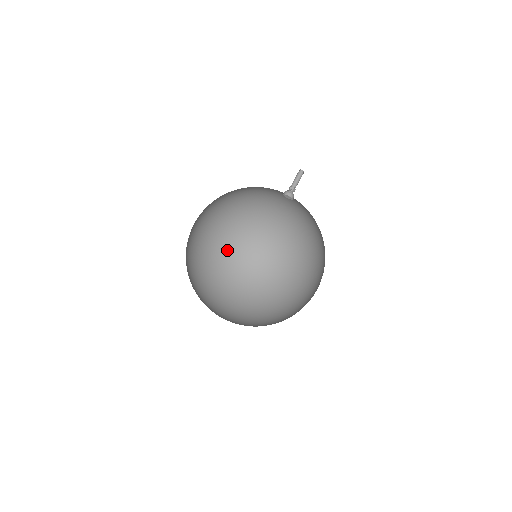
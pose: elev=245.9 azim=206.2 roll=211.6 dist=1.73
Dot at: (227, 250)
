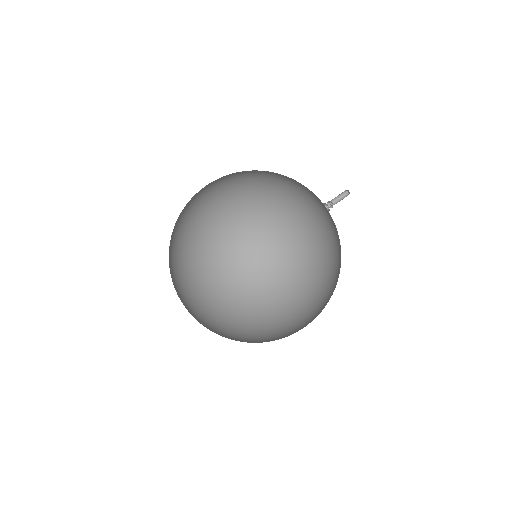
Dot at: (201, 250)
